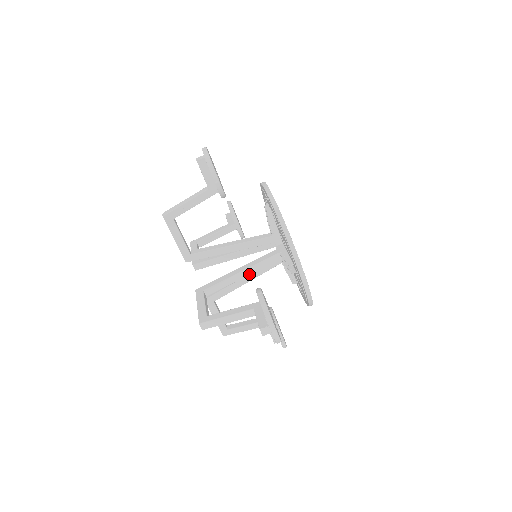
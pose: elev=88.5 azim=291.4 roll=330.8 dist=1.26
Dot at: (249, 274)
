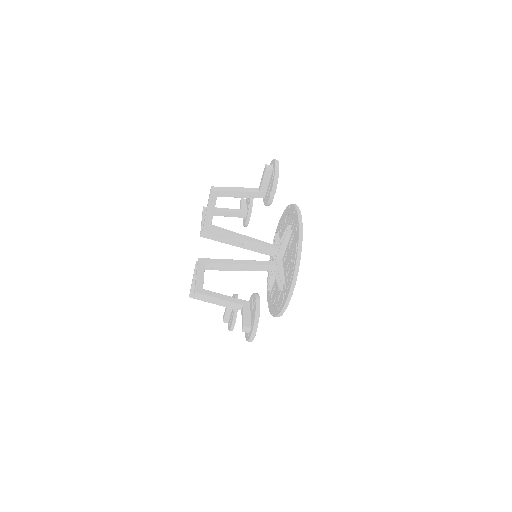
Dot at: (245, 269)
